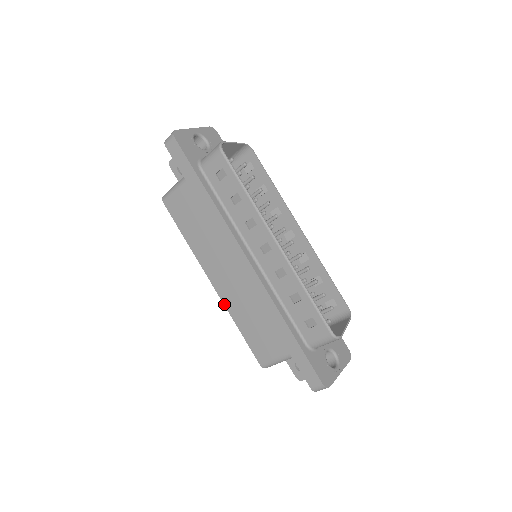
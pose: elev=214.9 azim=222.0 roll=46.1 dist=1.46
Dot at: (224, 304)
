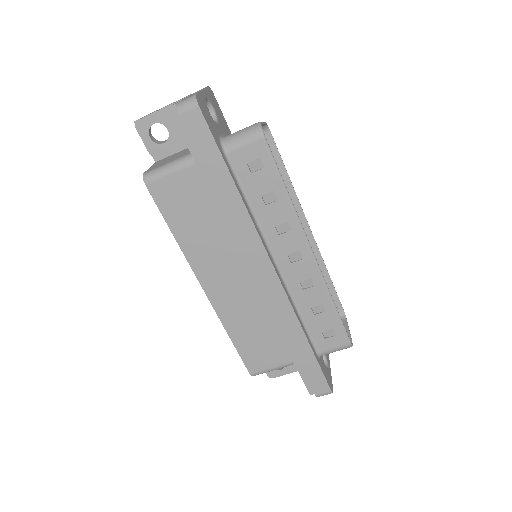
Dot at: (217, 313)
